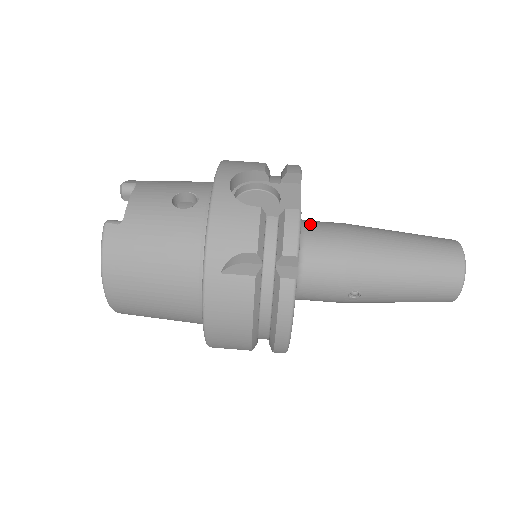
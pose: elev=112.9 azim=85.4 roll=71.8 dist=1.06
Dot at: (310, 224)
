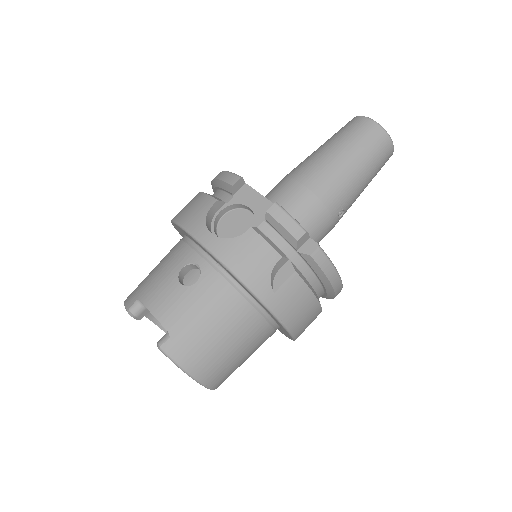
Dot at: (271, 201)
